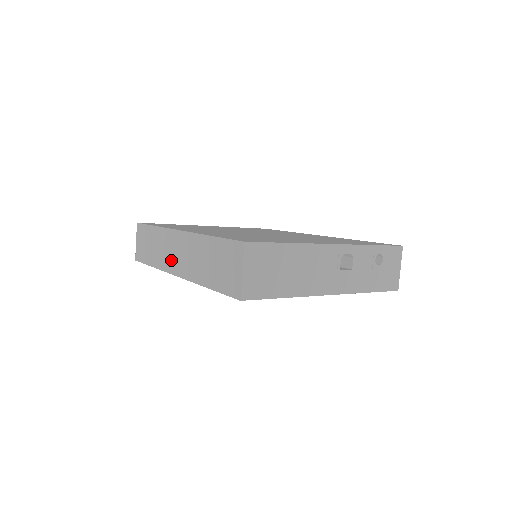
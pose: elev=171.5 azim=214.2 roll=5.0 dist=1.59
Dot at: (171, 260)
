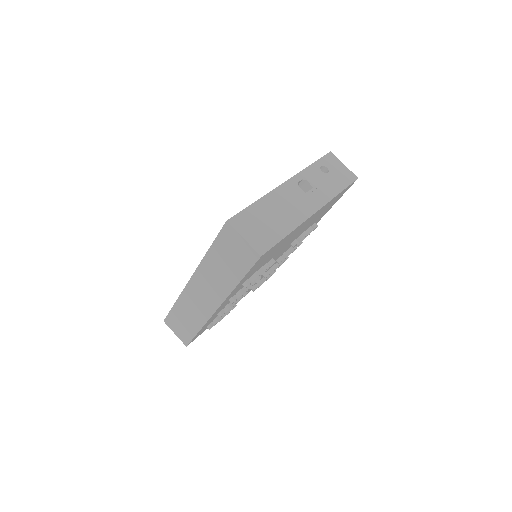
Dot at: (204, 306)
